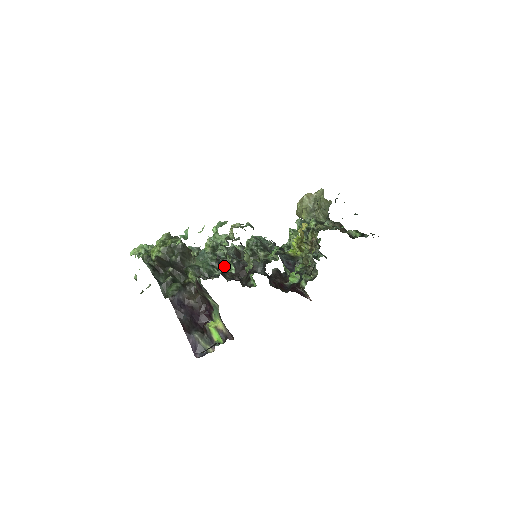
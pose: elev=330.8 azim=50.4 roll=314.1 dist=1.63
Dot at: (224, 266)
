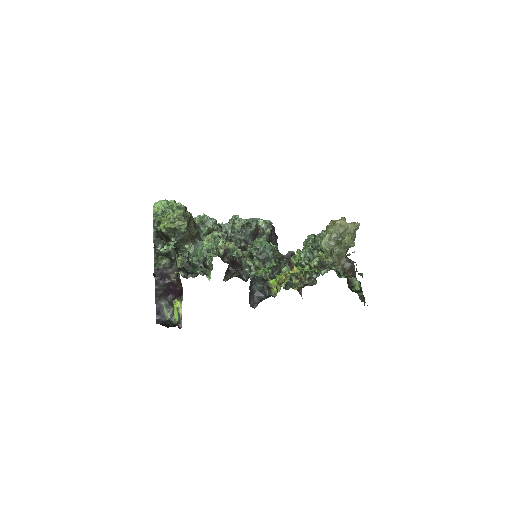
Dot at: (207, 267)
